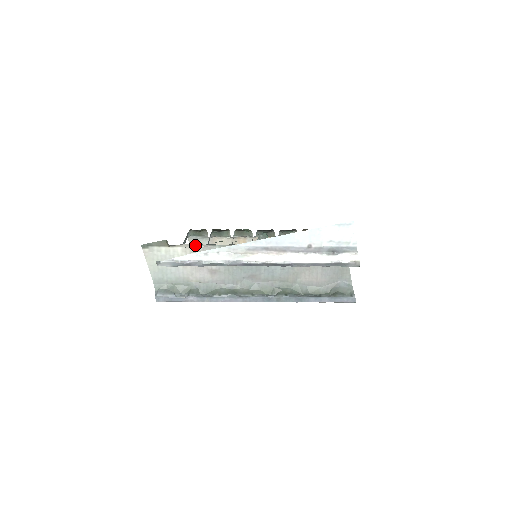
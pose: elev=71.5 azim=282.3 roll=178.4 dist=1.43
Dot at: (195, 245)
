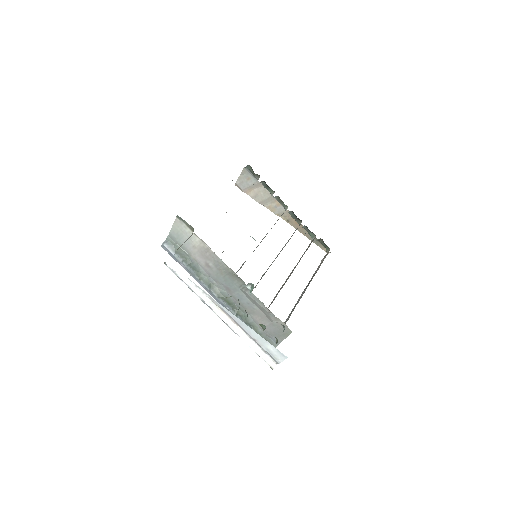
Dot at: (209, 247)
